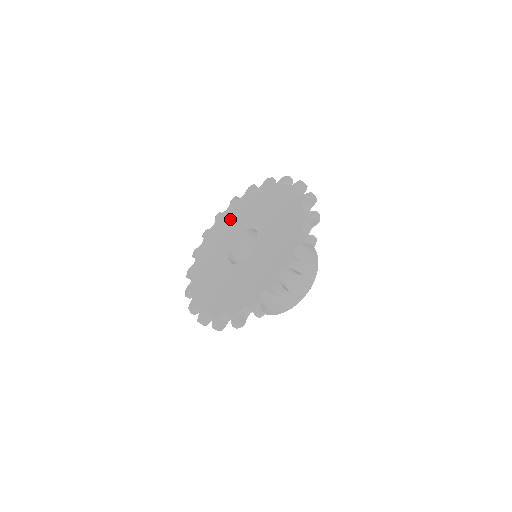
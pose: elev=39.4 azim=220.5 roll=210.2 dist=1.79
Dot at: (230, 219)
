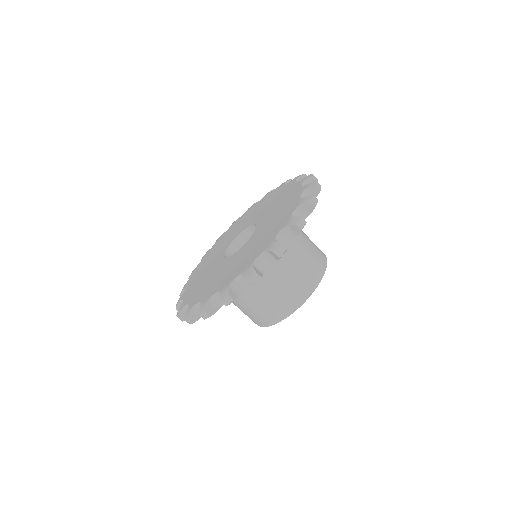
Dot at: (210, 256)
